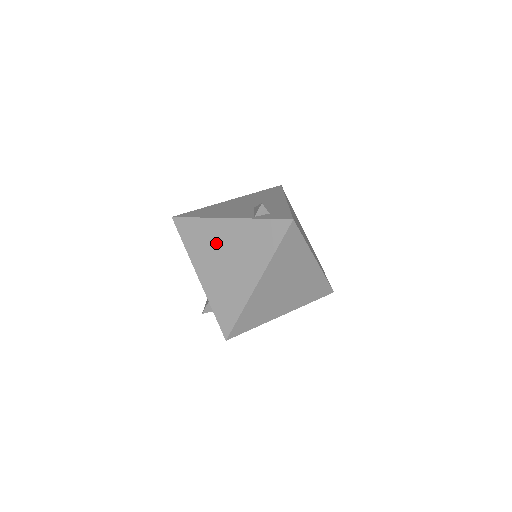
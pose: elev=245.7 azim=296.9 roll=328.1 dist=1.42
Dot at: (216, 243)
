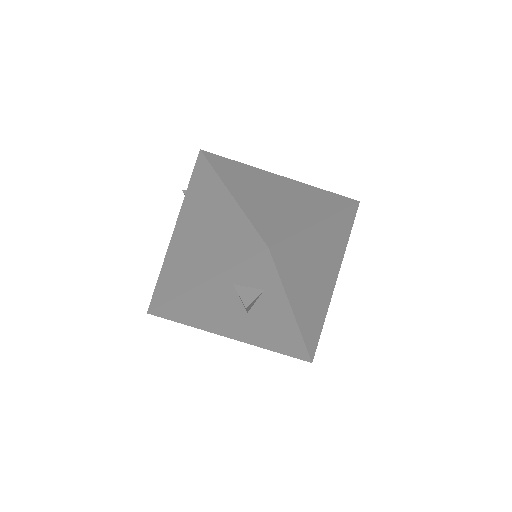
Dot at: (183, 249)
